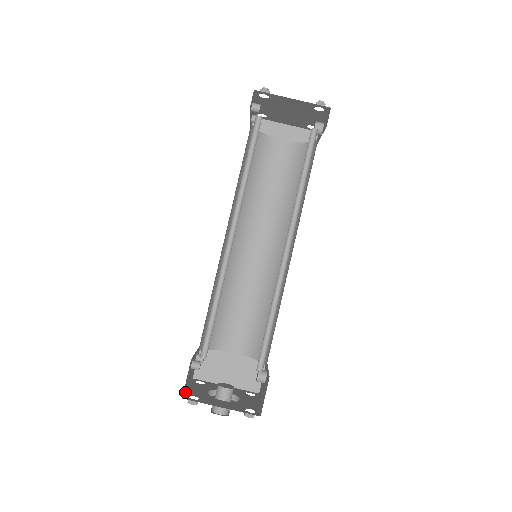
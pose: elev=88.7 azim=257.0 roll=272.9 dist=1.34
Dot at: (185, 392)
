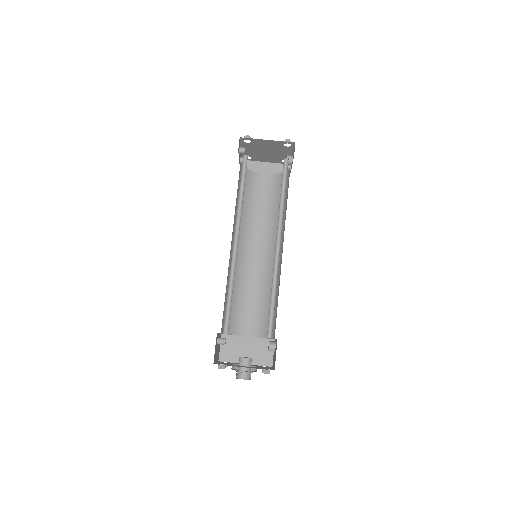
Dot at: (215, 363)
